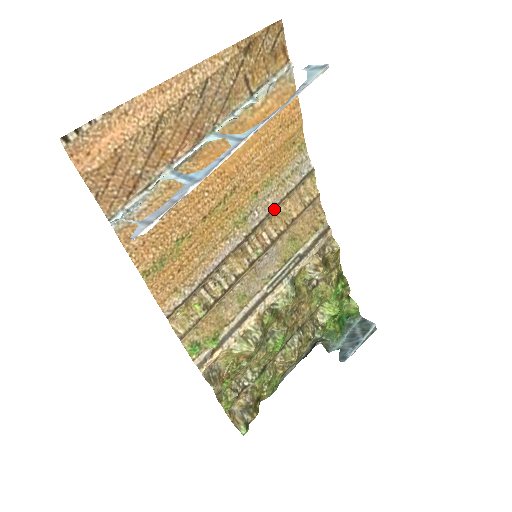
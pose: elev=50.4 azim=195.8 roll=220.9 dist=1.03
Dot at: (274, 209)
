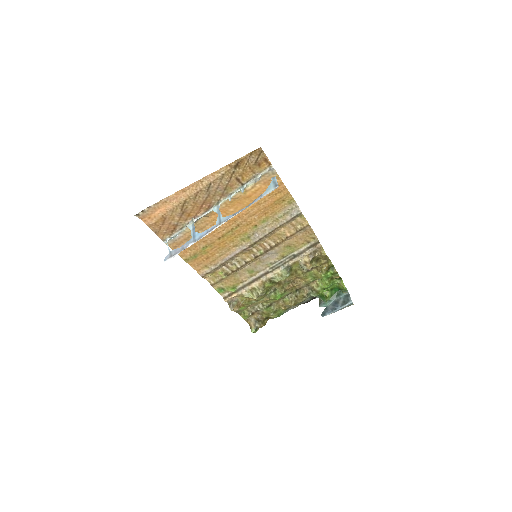
Dot at: (270, 233)
